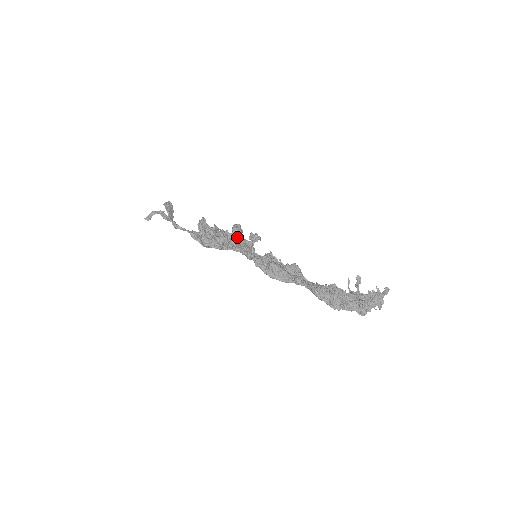
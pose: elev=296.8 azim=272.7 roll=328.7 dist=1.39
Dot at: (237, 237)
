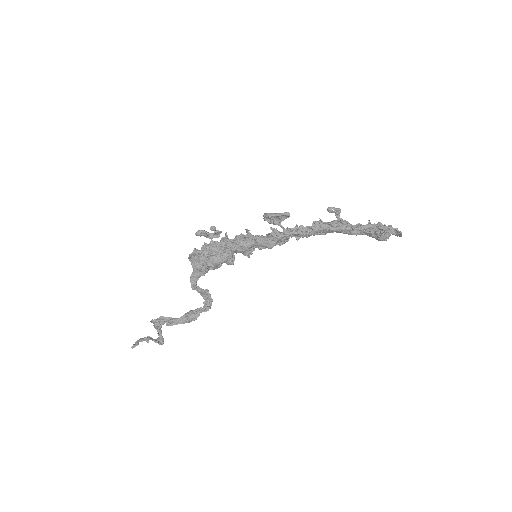
Dot at: occluded
